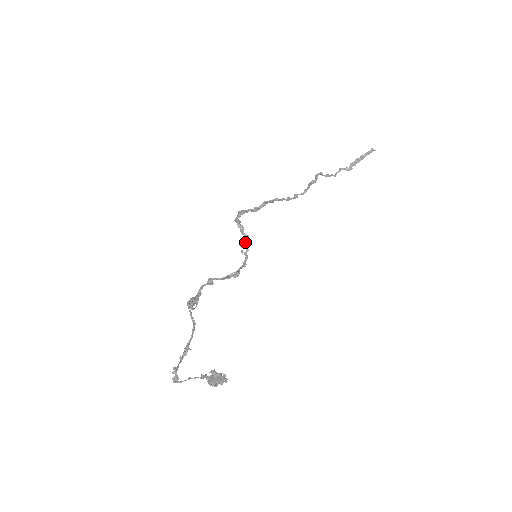
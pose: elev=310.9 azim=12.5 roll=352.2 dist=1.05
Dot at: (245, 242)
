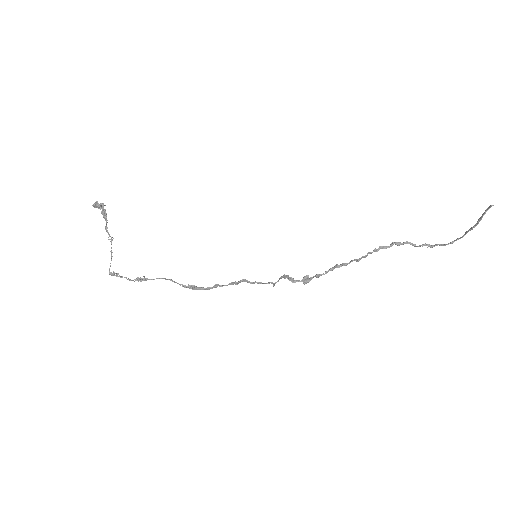
Dot at: occluded
